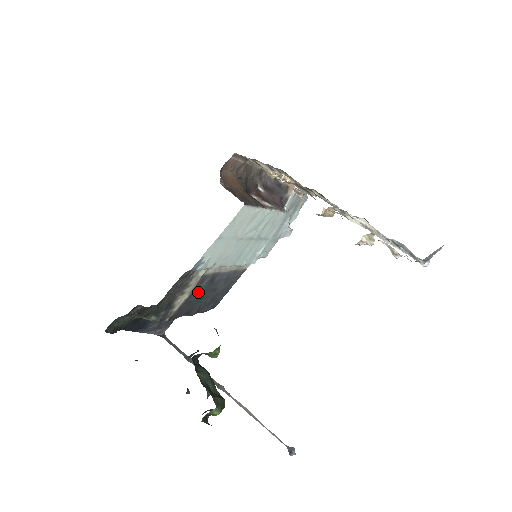
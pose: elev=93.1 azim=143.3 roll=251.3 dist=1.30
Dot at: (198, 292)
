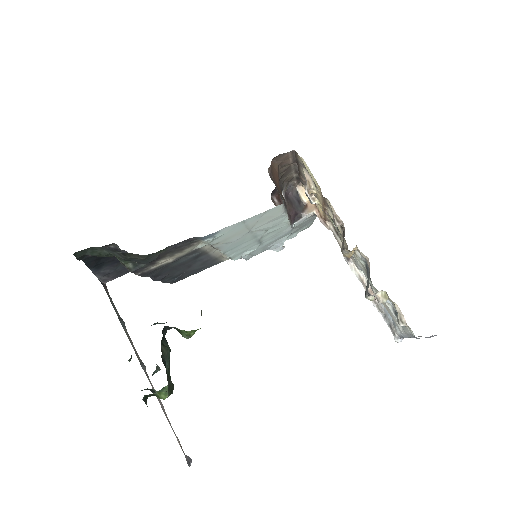
Dot at: (180, 261)
